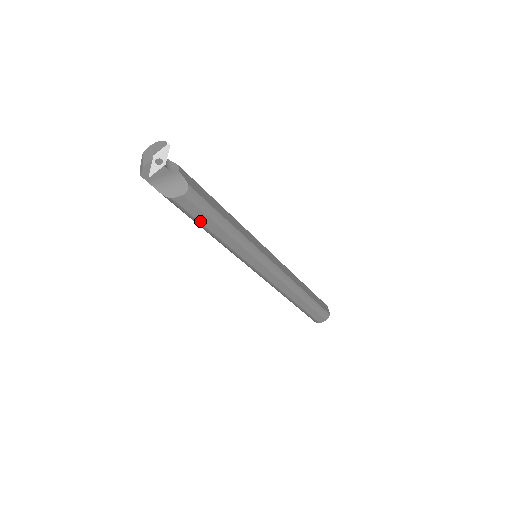
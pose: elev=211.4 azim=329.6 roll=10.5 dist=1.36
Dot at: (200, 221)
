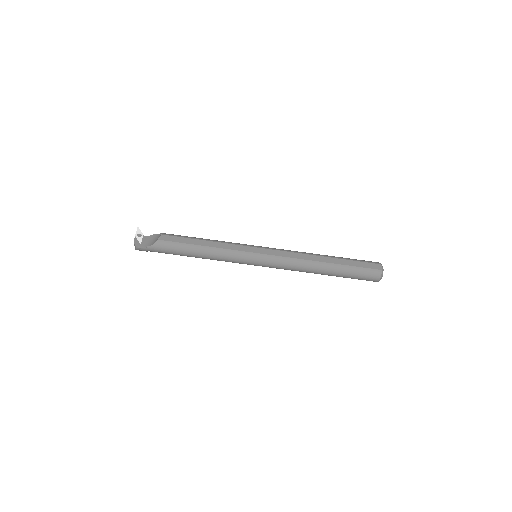
Dot at: (186, 243)
